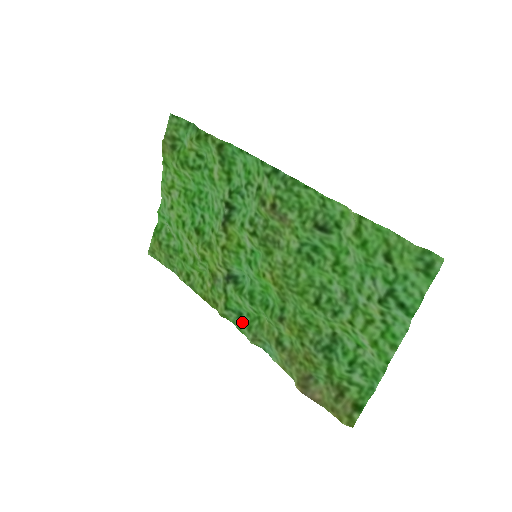
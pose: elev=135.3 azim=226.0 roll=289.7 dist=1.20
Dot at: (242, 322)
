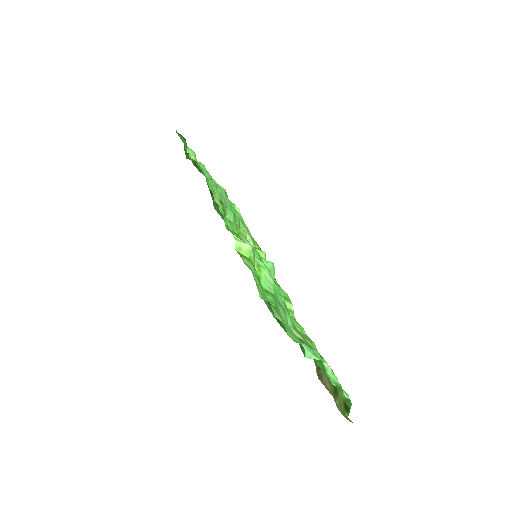
Dot at: occluded
